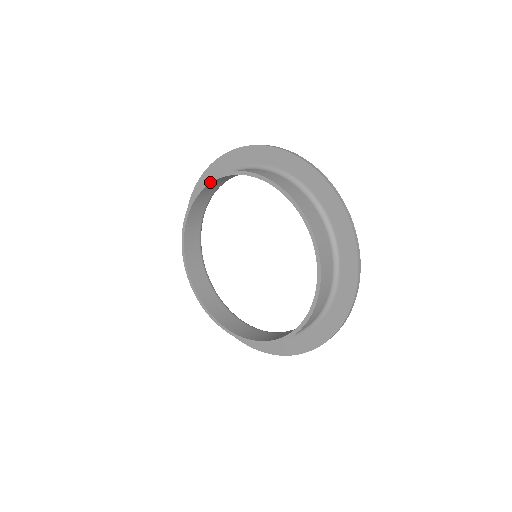
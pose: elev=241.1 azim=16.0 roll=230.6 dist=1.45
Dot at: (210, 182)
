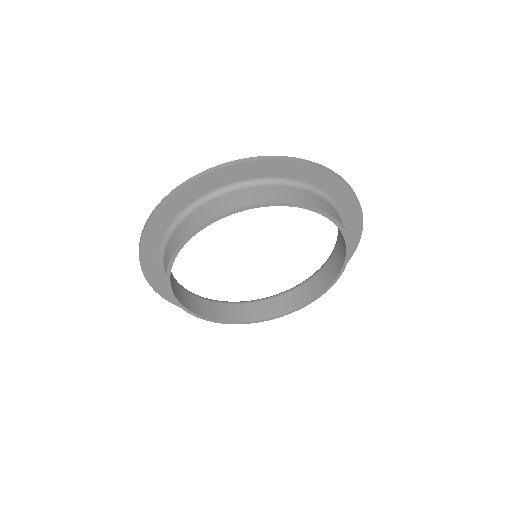
Dot at: (175, 256)
